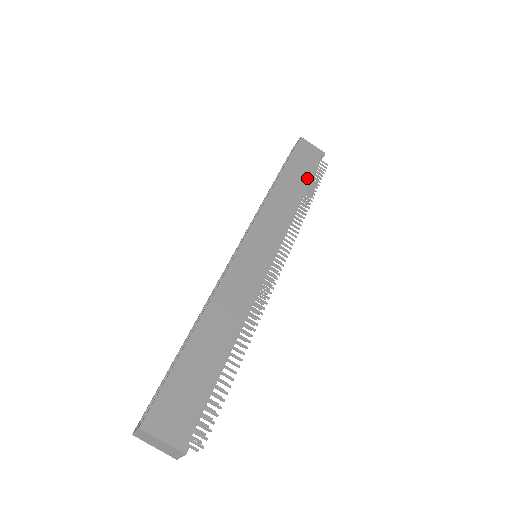
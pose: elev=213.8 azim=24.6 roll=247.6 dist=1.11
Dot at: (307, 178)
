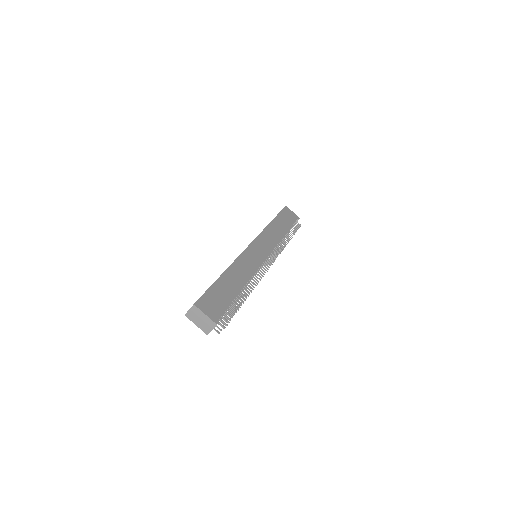
Dot at: (288, 227)
